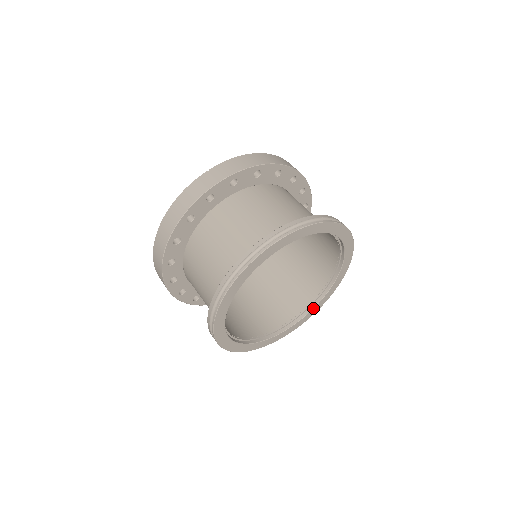
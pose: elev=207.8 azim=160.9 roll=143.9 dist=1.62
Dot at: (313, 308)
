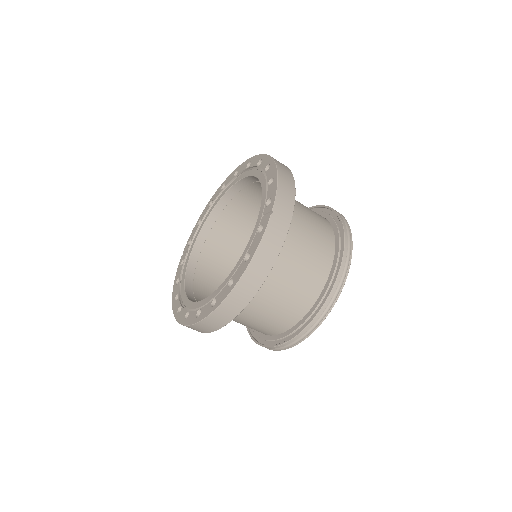
Dot at: occluded
